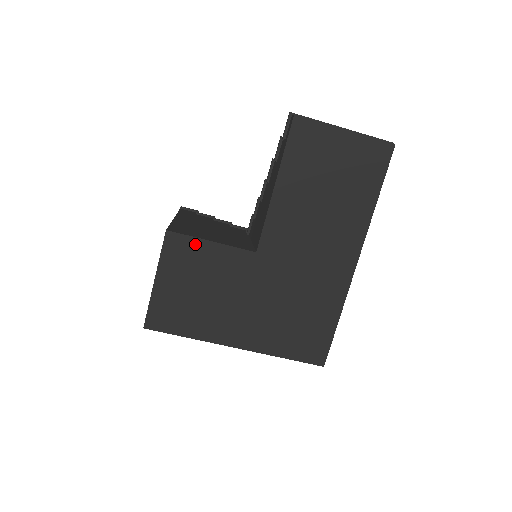
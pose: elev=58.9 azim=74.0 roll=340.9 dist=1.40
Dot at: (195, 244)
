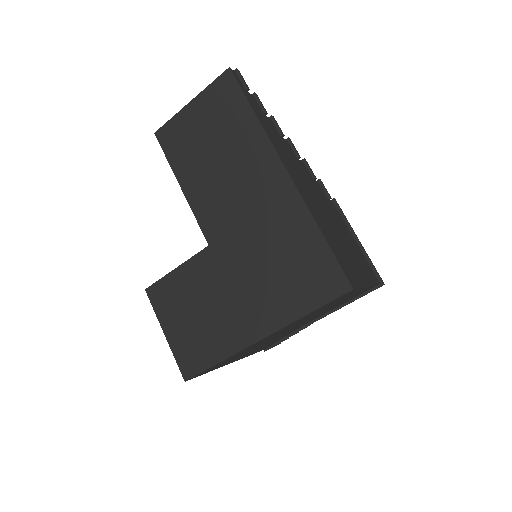
Dot at: (168, 281)
